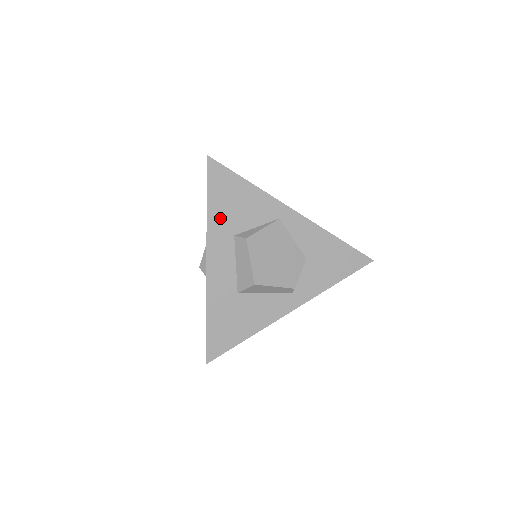
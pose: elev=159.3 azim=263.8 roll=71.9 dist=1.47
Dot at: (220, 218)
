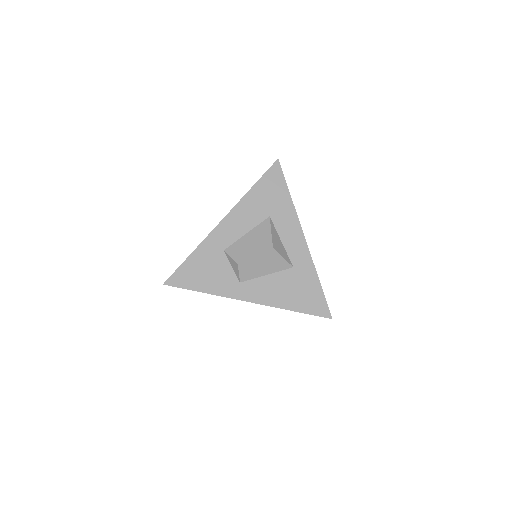
Dot at: occluded
